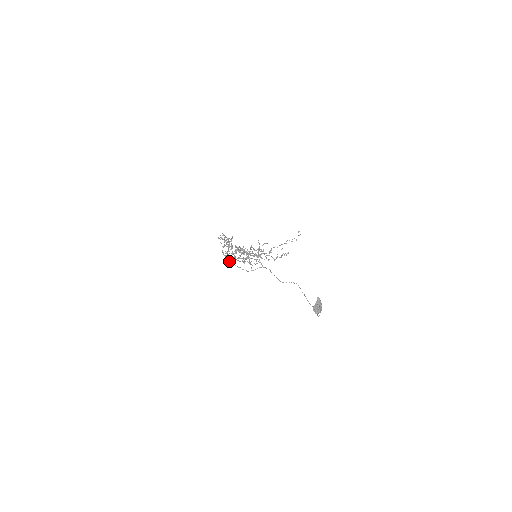
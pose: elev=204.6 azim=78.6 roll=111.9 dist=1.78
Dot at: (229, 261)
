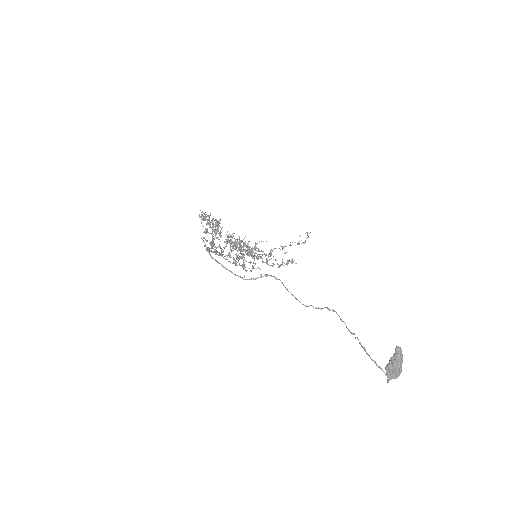
Dot at: (213, 258)
